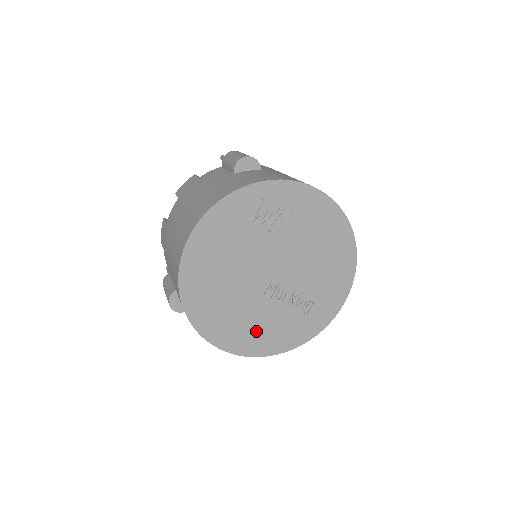
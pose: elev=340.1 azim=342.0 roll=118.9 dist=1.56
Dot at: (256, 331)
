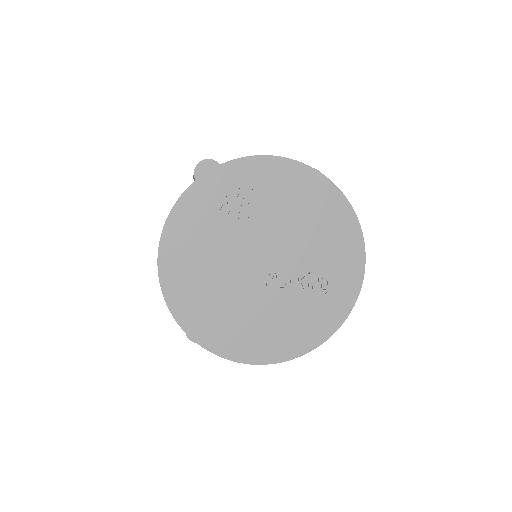
Dot at: (275, 331)
